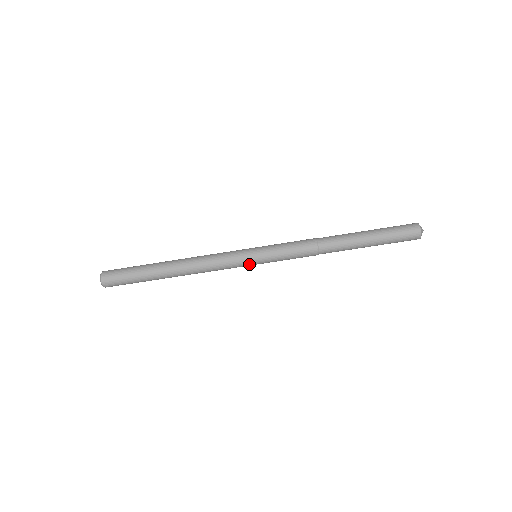
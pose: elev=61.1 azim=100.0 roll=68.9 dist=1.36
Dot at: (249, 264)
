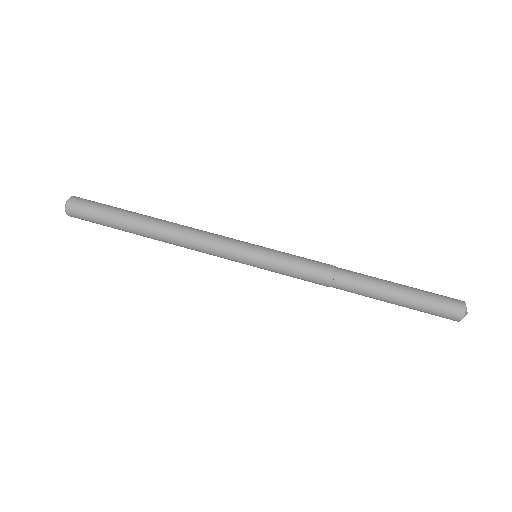
Dot at: (244, 259)
